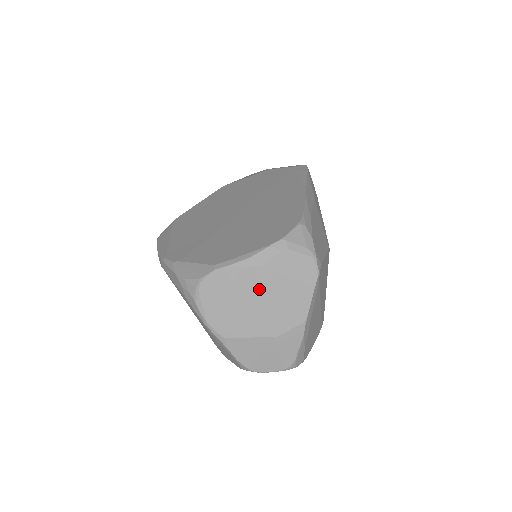
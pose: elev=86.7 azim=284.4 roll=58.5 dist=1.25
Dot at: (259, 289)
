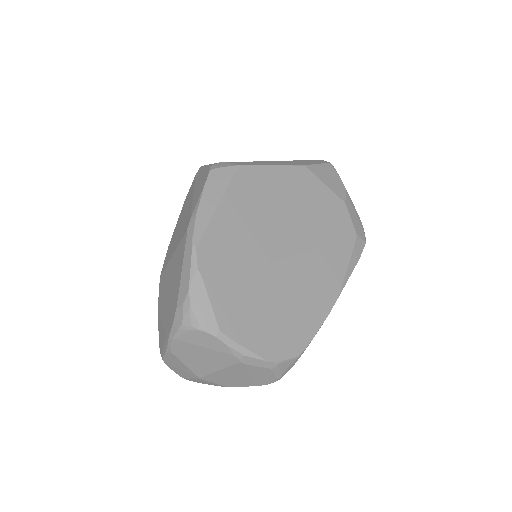
Dot at: (226, 366)
